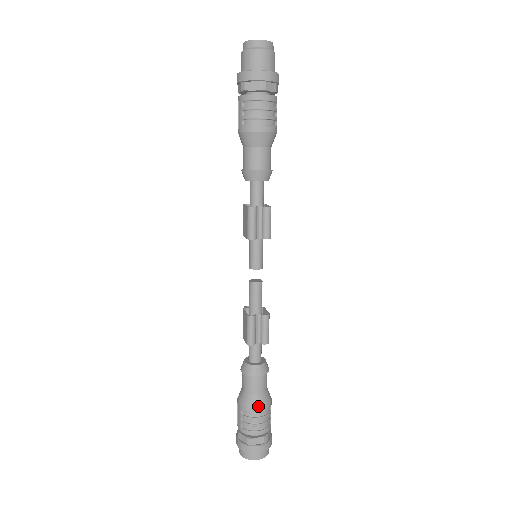
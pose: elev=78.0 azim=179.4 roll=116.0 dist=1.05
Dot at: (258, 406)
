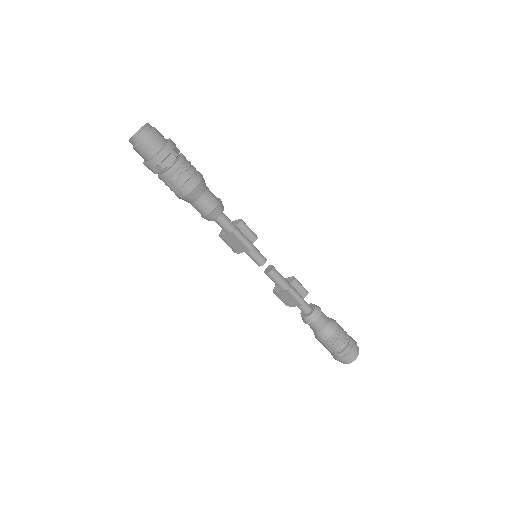
Dot at: (335, 328)
